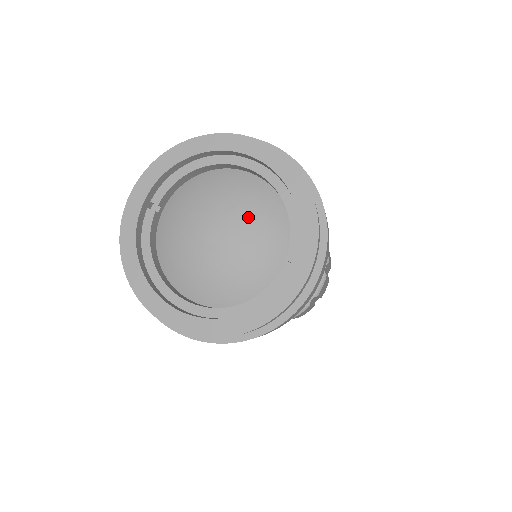
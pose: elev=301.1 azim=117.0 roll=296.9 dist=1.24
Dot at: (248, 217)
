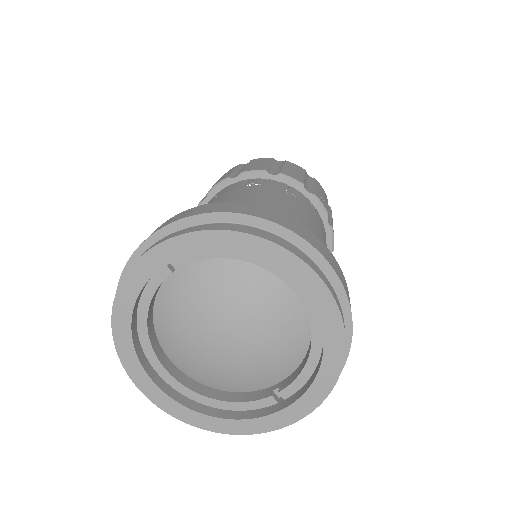
Dot at: (268, 340)
